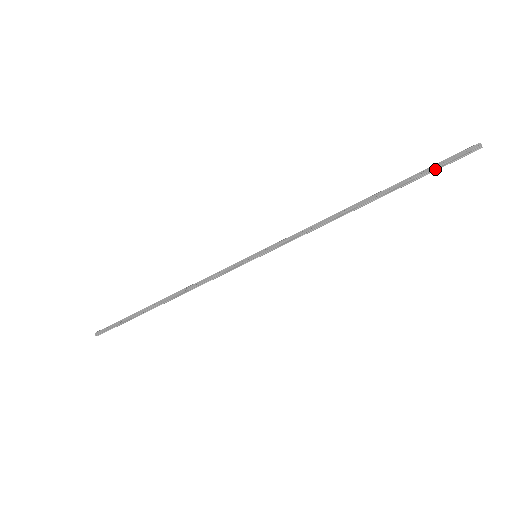
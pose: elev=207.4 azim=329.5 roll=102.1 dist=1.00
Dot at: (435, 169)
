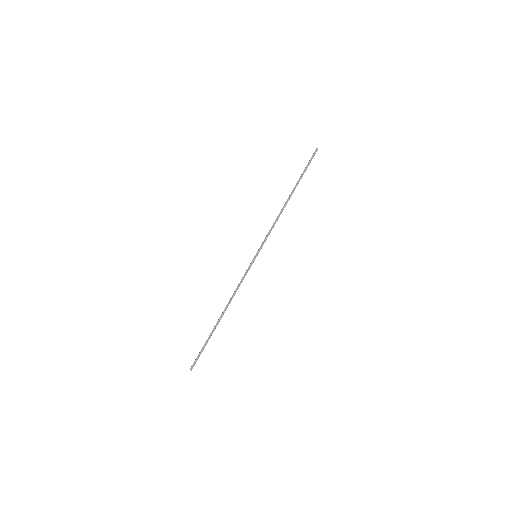
Dot at: (307, 167)
